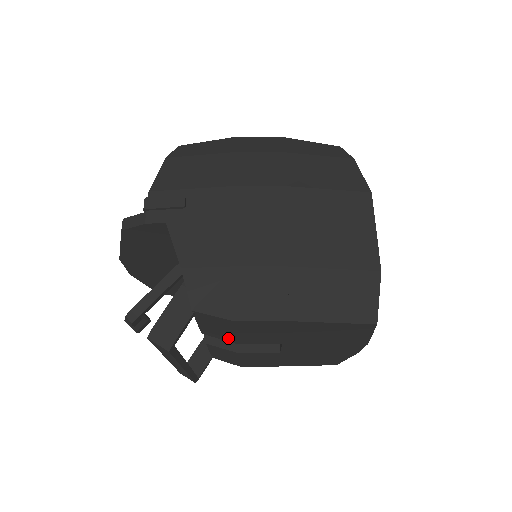
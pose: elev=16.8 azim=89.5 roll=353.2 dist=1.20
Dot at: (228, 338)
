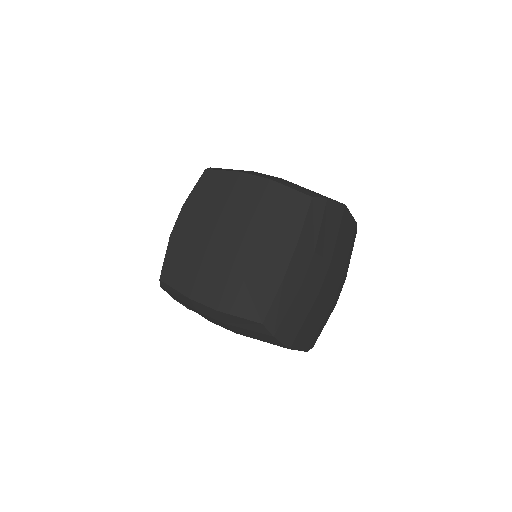
Dot at: occluded
